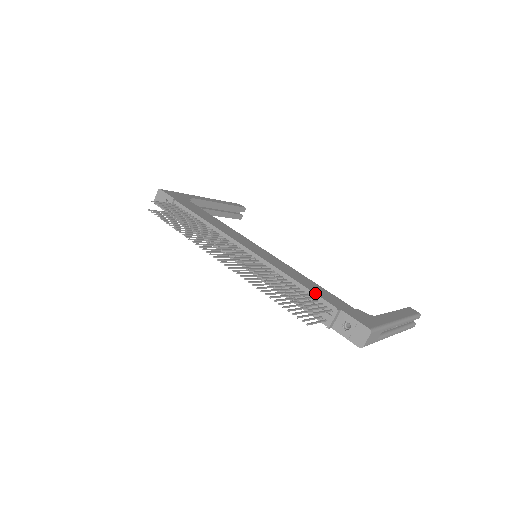
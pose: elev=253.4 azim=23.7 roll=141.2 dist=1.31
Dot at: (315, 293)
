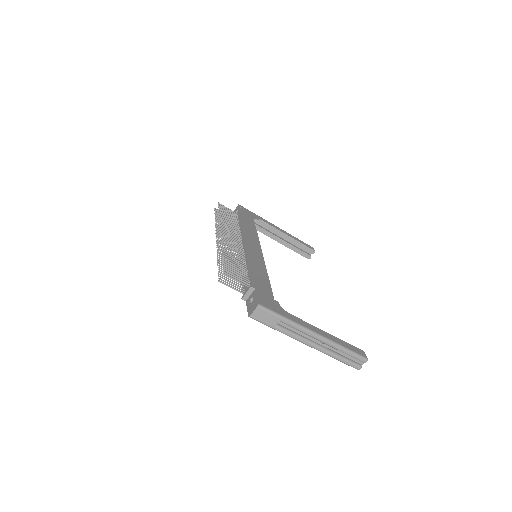
Dot at: (251, 275)
